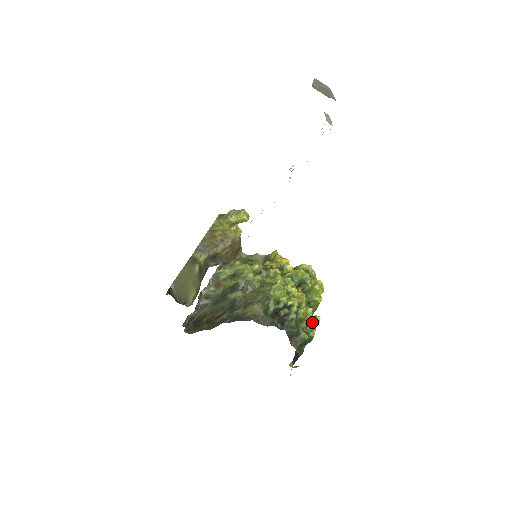
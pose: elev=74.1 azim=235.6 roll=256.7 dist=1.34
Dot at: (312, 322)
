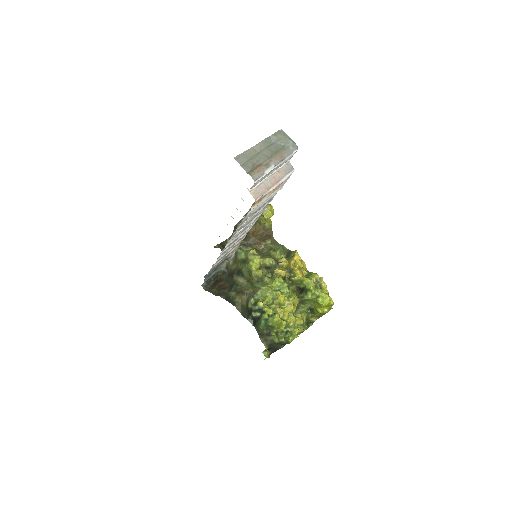
Dot at: (291, 330)
